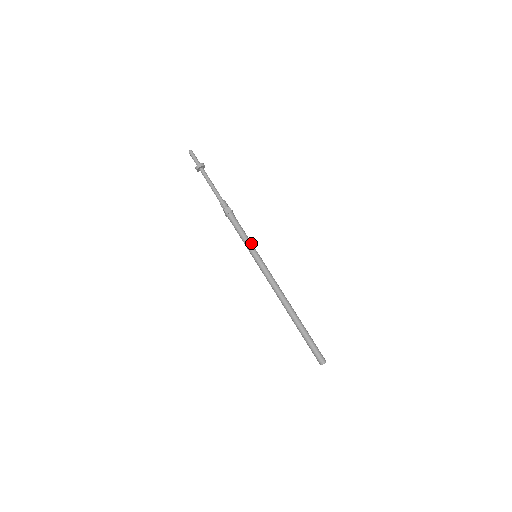
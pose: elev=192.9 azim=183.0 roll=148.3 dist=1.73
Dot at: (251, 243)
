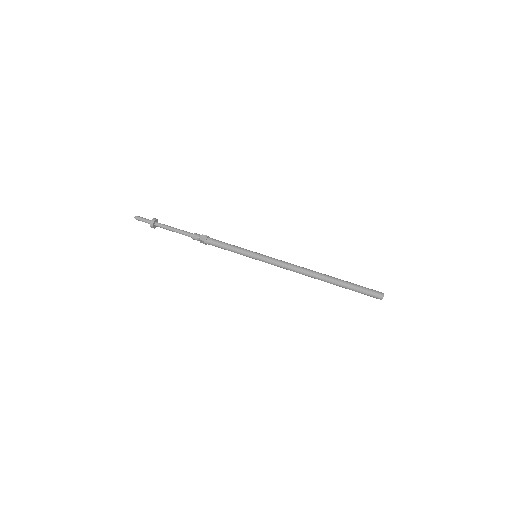
Dot at: (244, 249)
